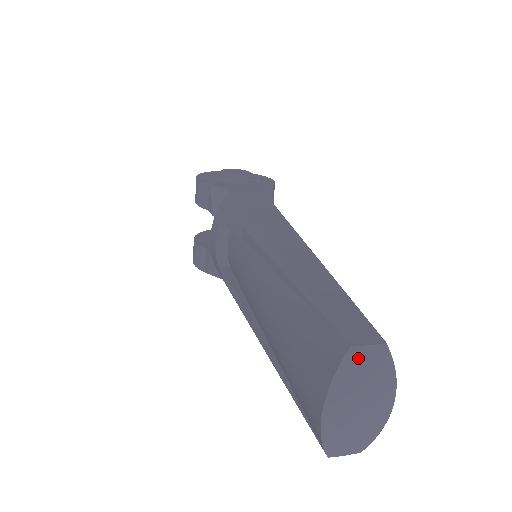
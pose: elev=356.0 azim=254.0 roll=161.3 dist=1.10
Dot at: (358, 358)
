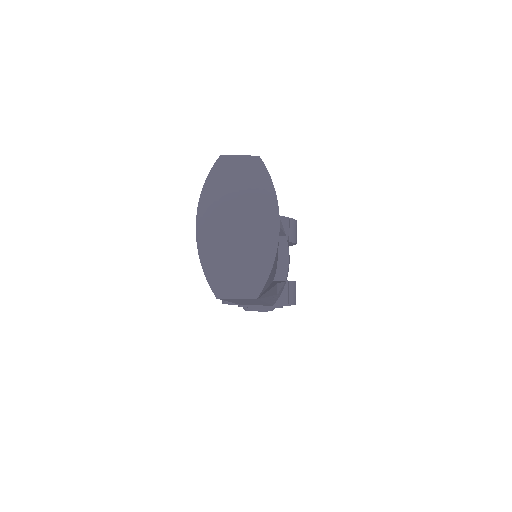
Dot at: (228, 167)
